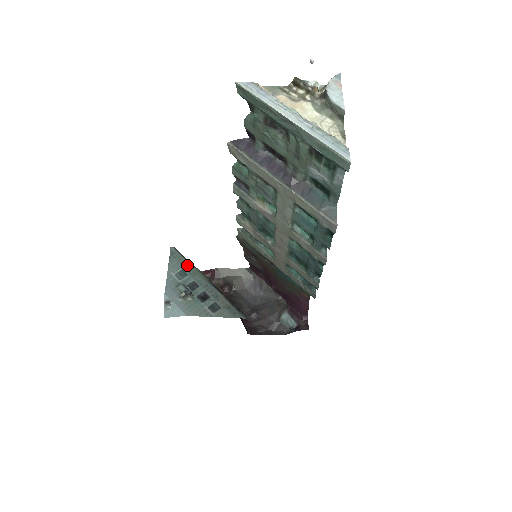
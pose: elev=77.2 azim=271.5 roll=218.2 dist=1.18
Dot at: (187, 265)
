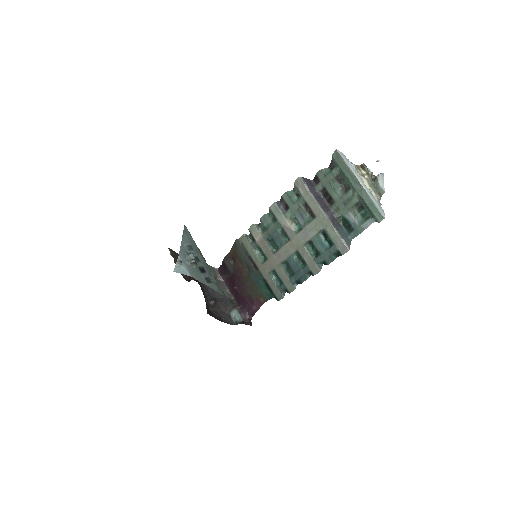
Dot at: (194, 243)
